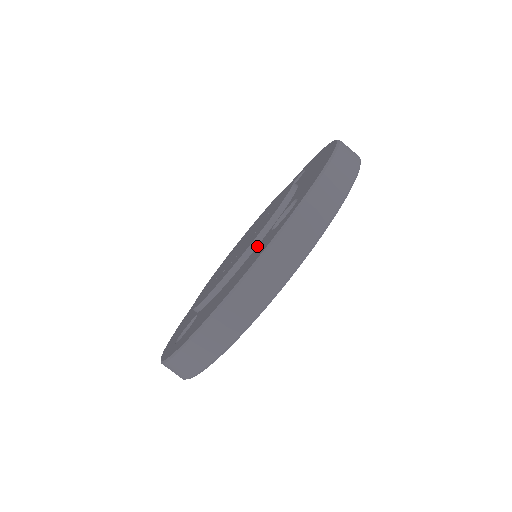
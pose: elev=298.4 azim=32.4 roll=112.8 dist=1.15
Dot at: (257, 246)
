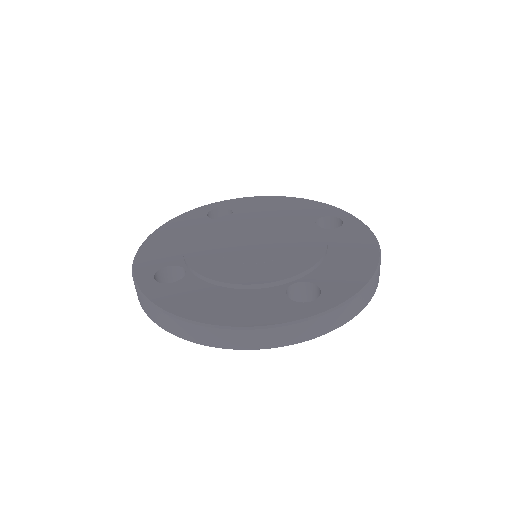
Dot at: (267, 288)
